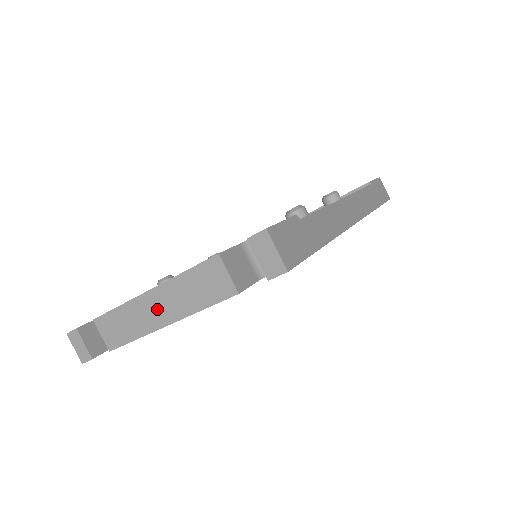
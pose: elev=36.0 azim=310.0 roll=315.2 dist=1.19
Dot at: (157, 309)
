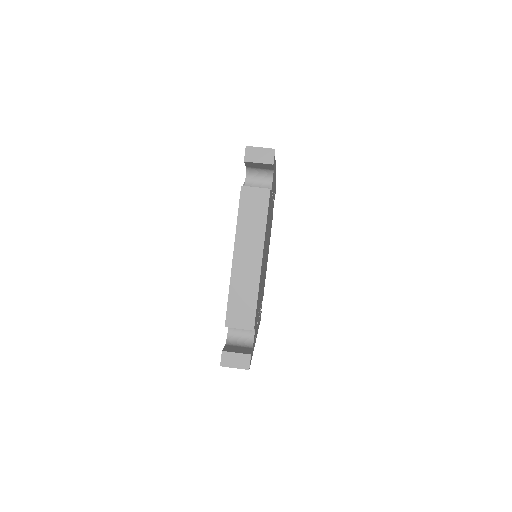
Dot at: (248, 259)
